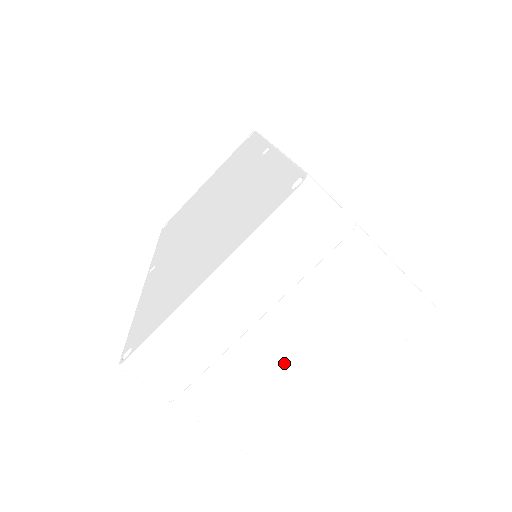
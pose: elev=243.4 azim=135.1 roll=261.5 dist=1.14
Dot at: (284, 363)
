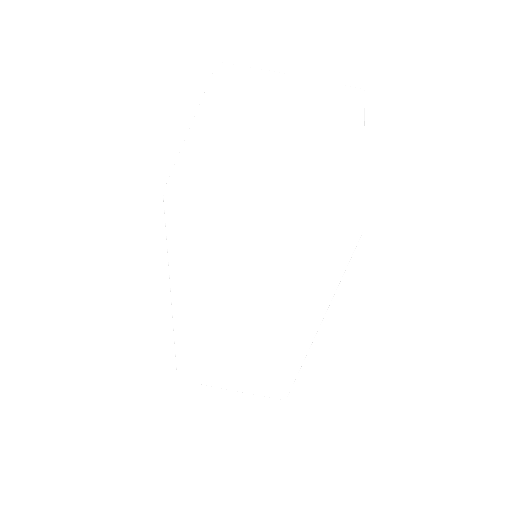
Dot at: (296, 143)
